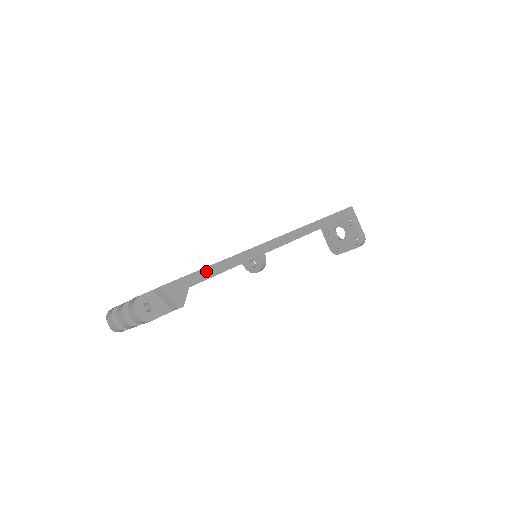
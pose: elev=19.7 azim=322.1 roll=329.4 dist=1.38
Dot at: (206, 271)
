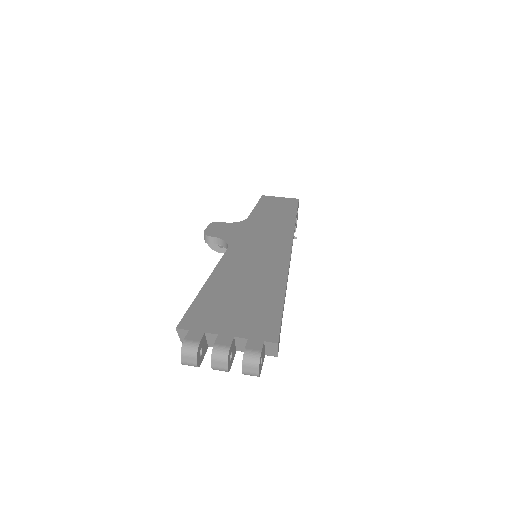
Dot at: (283, 309)
